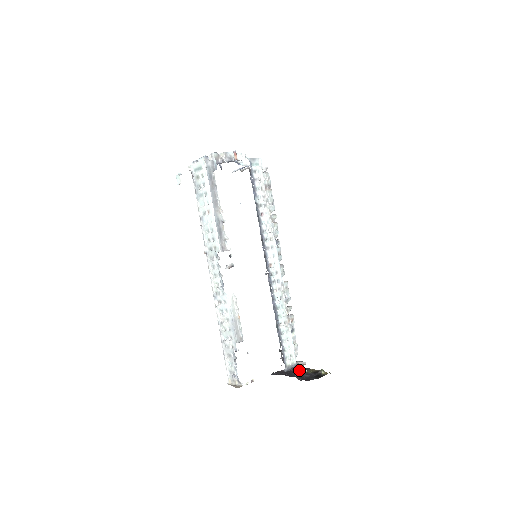
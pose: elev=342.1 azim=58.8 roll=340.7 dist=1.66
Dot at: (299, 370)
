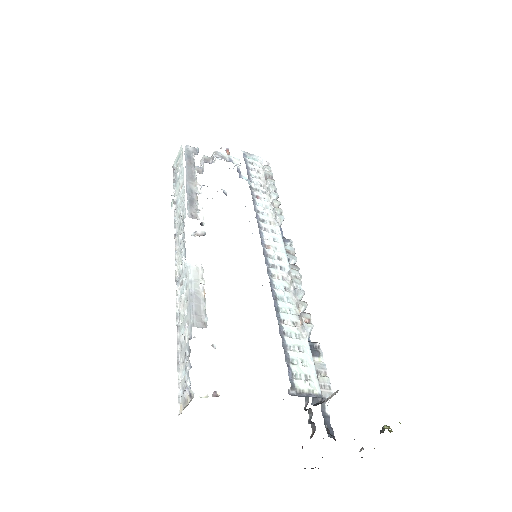
Dot at: occluded
